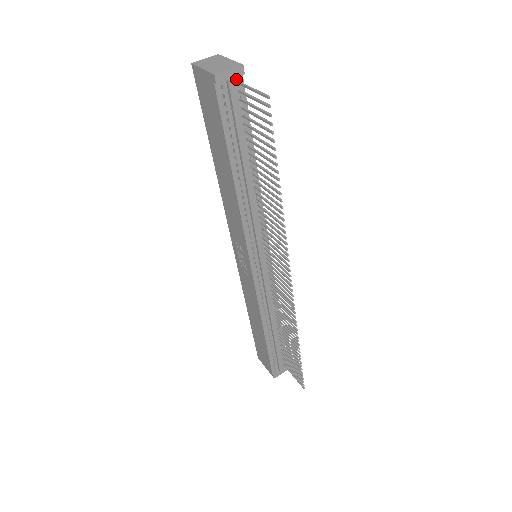
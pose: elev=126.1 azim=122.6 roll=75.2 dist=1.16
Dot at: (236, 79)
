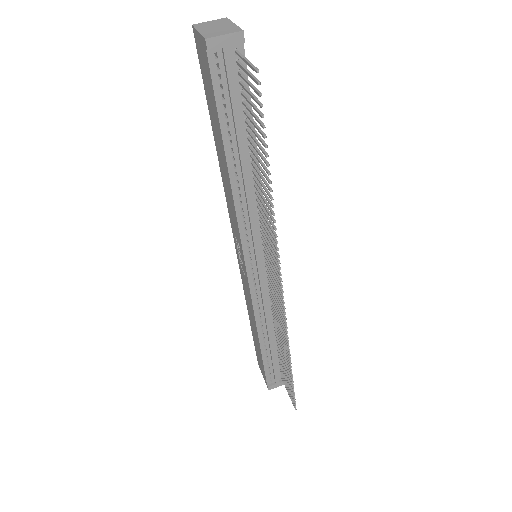
Dot at: (235, 47)
